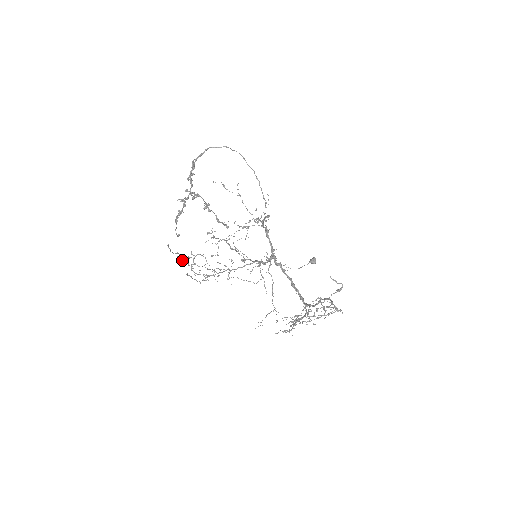
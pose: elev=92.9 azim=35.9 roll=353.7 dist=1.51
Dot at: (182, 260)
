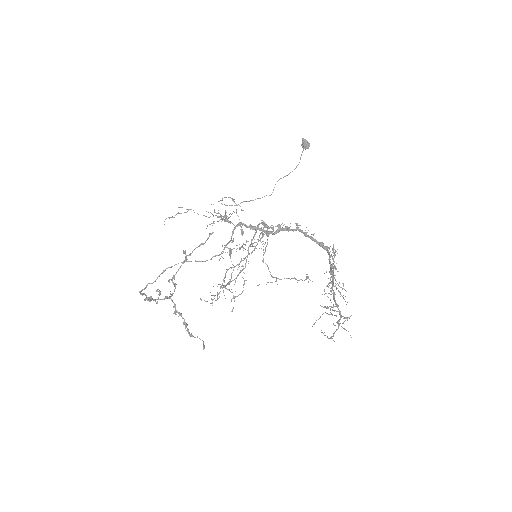
Dot at: occluded
